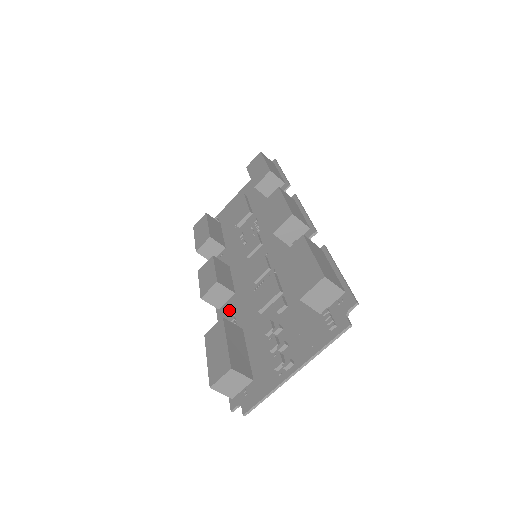
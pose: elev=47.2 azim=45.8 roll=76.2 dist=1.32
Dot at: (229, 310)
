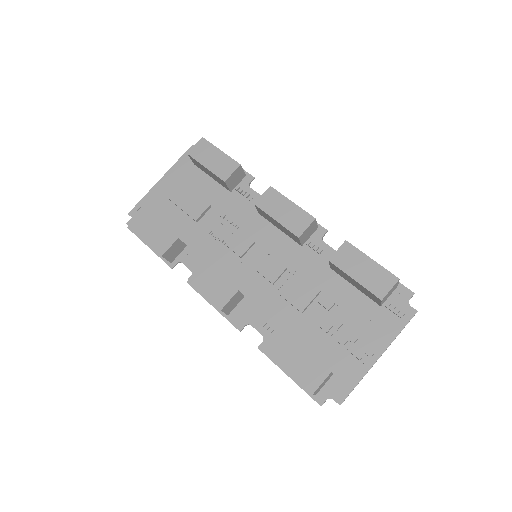
Dot at: (248, 315)
